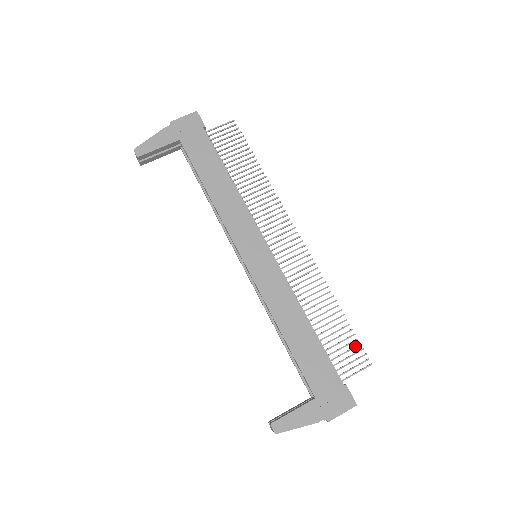
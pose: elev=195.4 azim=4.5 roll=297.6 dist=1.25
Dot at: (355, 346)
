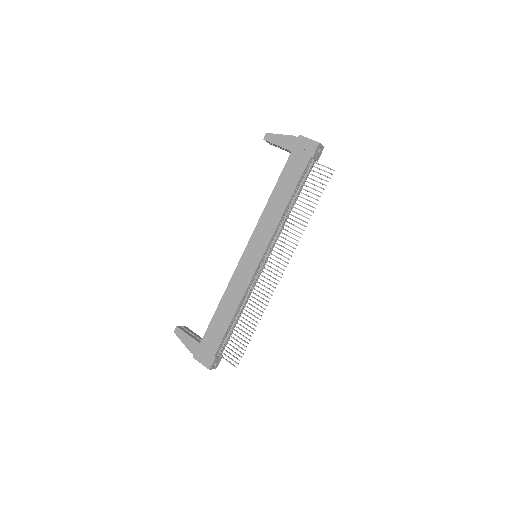
Dot at: (240, 351)
